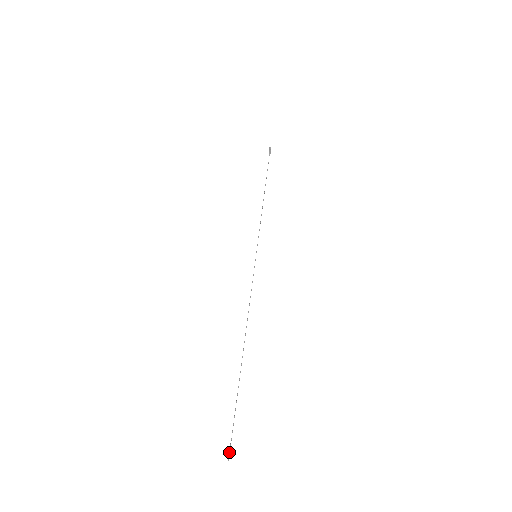
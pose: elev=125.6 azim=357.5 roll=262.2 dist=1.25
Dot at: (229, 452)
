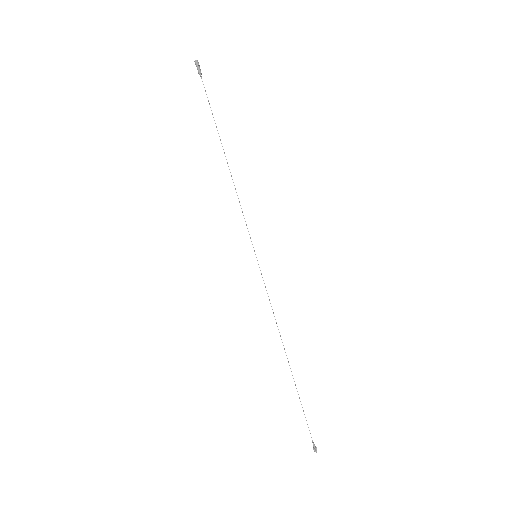
Dot at: (314, 449)
